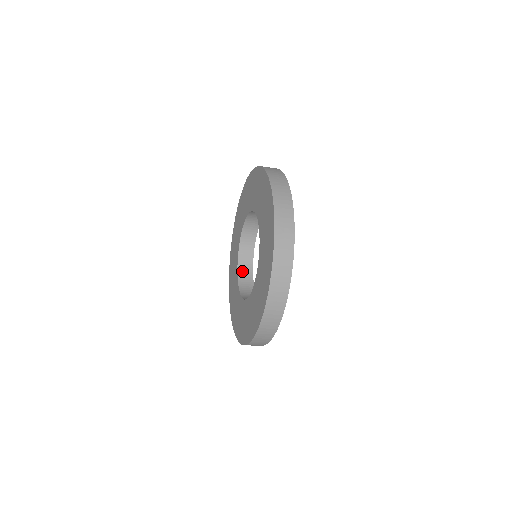
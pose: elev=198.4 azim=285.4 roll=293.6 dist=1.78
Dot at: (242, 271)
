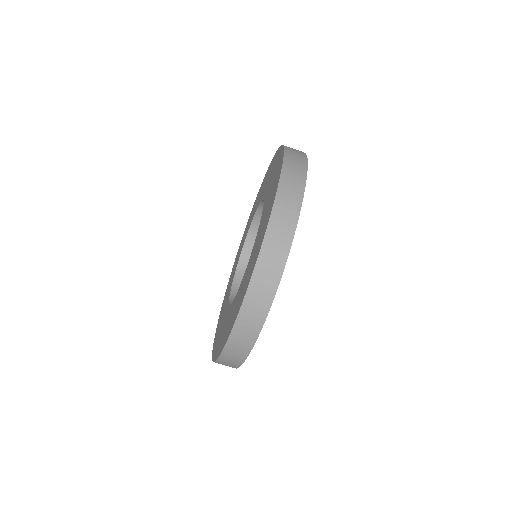
Dot at: occluded
